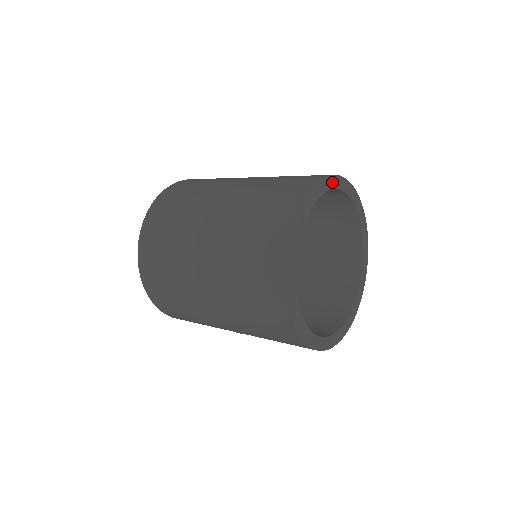
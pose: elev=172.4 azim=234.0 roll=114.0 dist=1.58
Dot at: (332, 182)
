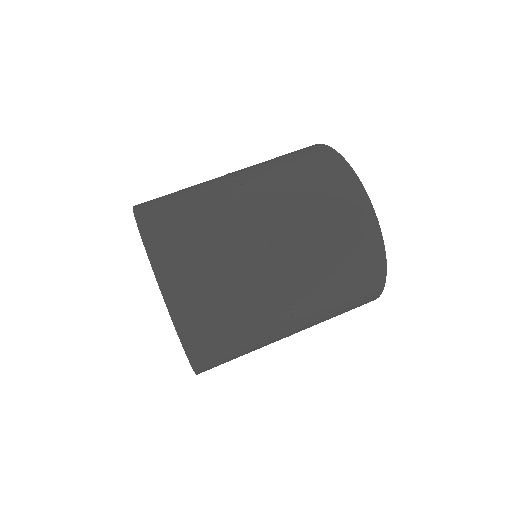
Dot at: occluded
